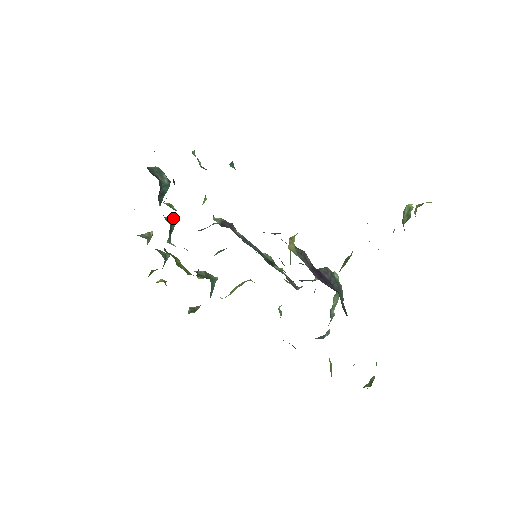
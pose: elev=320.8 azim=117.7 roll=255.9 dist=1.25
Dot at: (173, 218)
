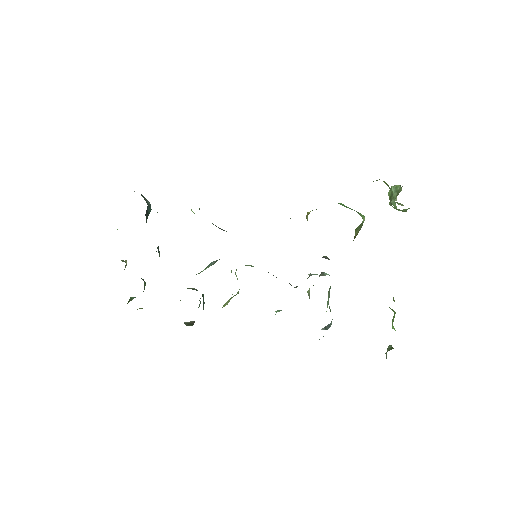
Dot at: occluded
